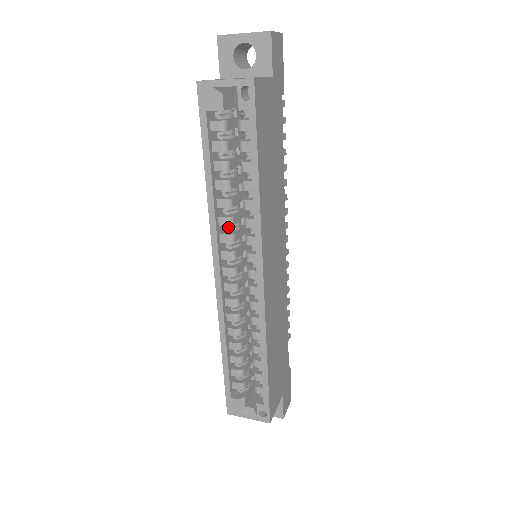
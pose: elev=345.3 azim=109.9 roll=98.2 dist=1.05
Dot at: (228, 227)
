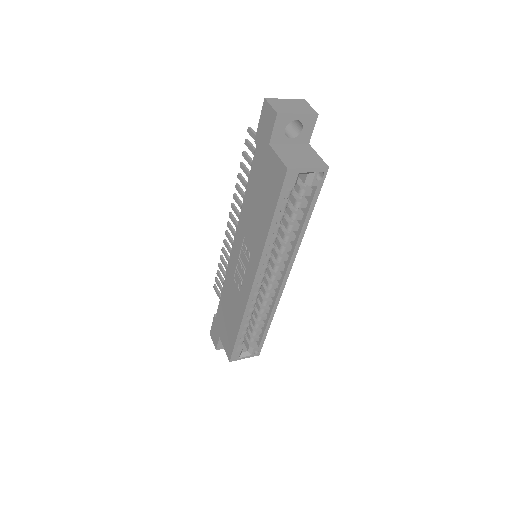
Dot at: (267, 253)
